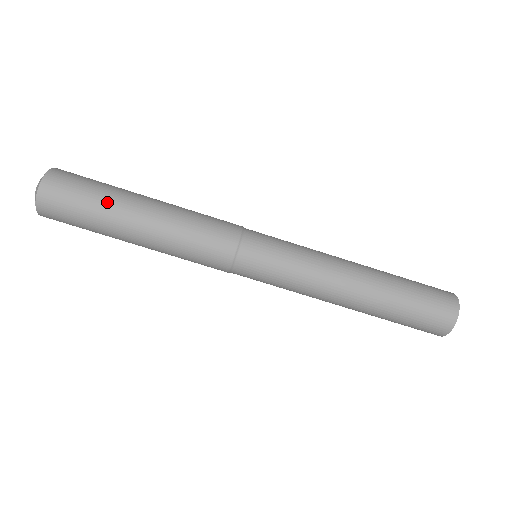
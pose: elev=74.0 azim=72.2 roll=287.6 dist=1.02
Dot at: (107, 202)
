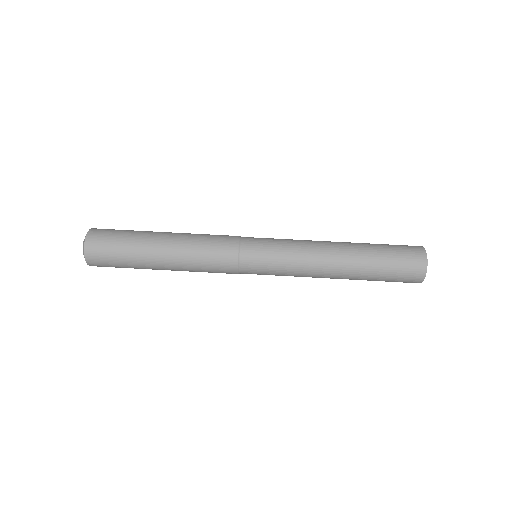
Dot at: occluded
